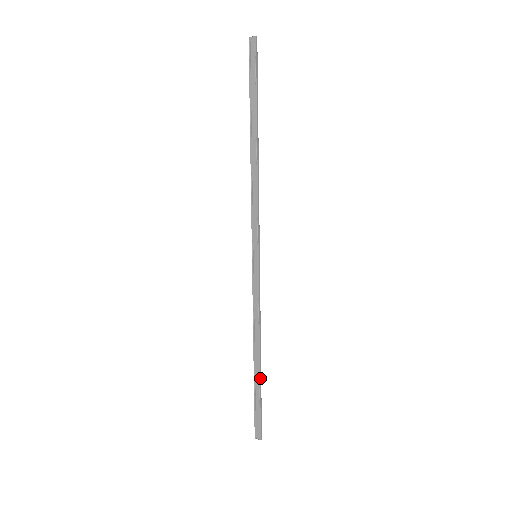
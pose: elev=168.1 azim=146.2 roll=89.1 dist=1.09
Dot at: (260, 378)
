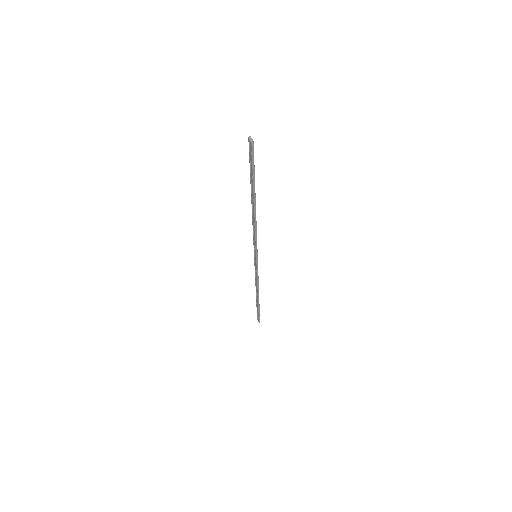
Dot at: (258, 303)
